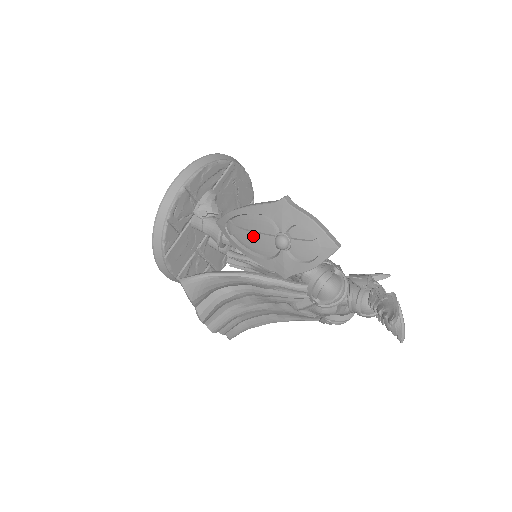
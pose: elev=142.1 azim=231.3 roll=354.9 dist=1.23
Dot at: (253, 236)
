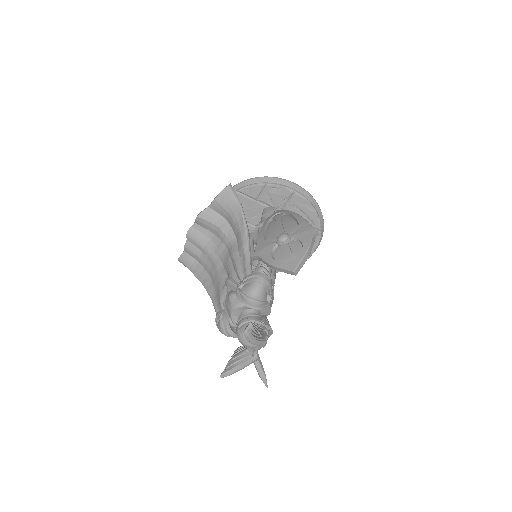
Dot at: (279, 225)
